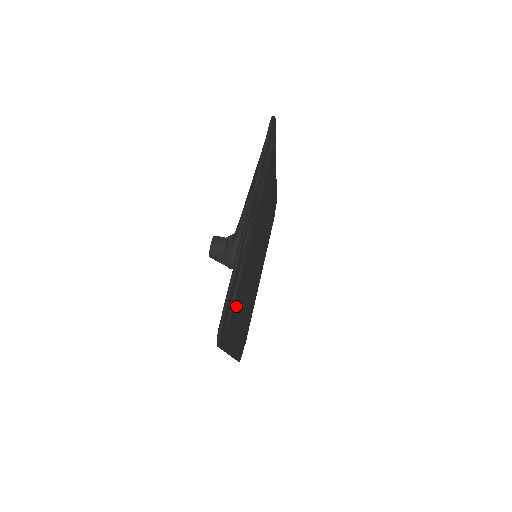
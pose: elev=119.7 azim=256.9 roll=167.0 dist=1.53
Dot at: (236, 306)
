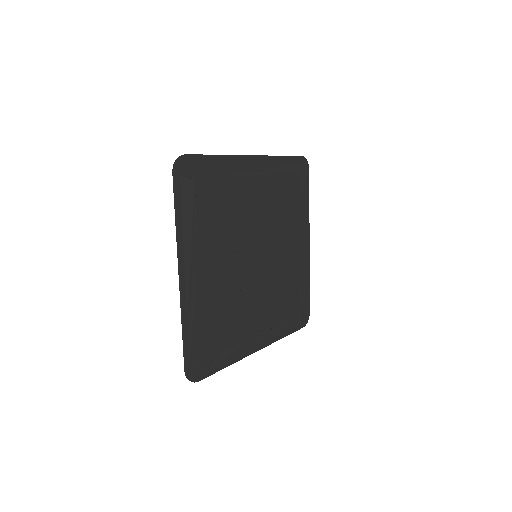
Dot at: (209, 195)
